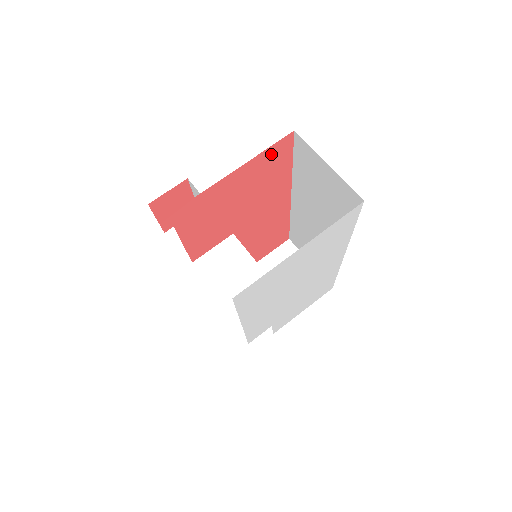
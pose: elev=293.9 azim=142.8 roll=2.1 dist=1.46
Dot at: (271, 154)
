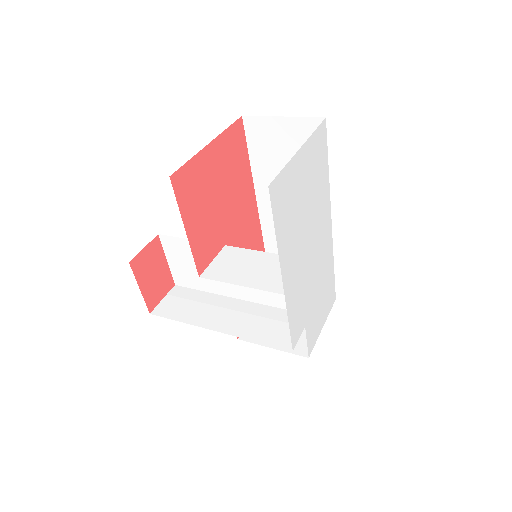
Dot at: (232, 137)
